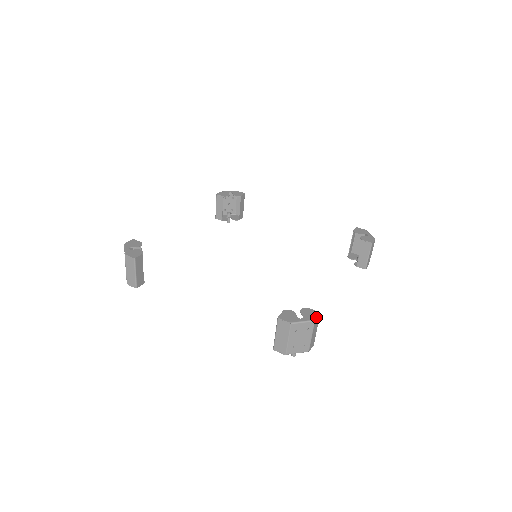
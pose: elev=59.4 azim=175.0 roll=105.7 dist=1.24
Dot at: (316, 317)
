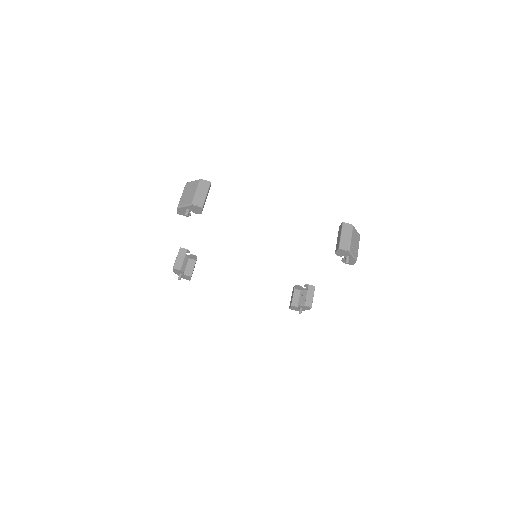
Dot at: (204, 180)
